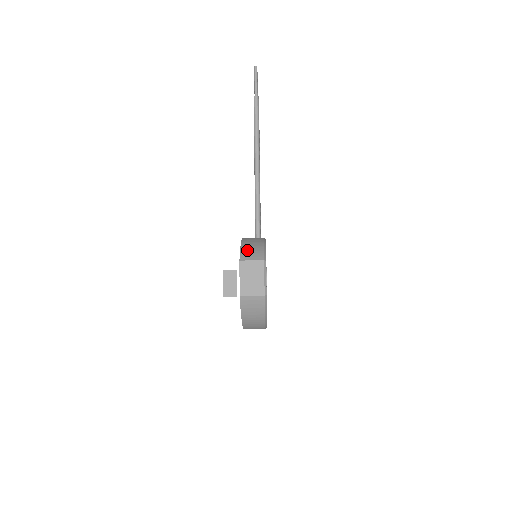
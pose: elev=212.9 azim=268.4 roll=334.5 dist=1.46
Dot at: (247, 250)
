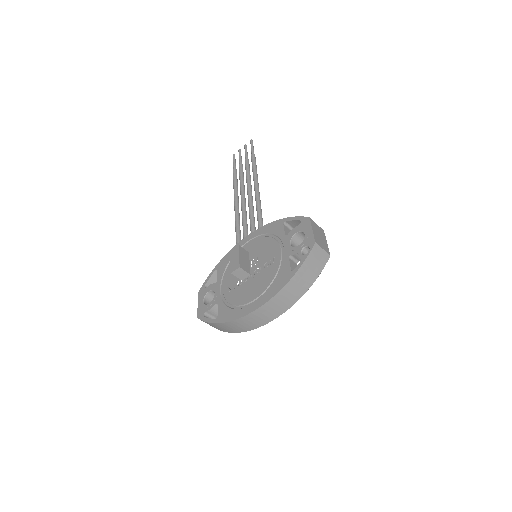
Dot at: occluded
